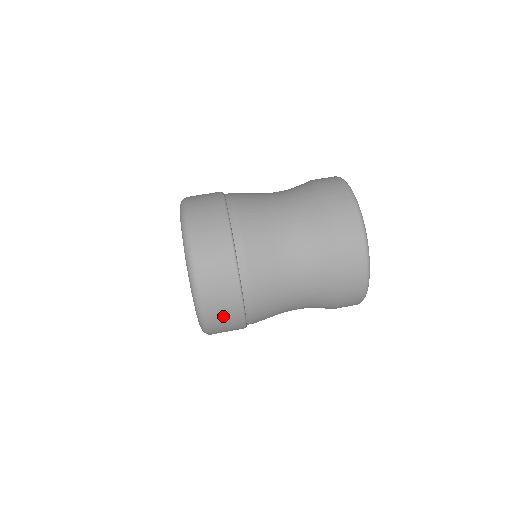
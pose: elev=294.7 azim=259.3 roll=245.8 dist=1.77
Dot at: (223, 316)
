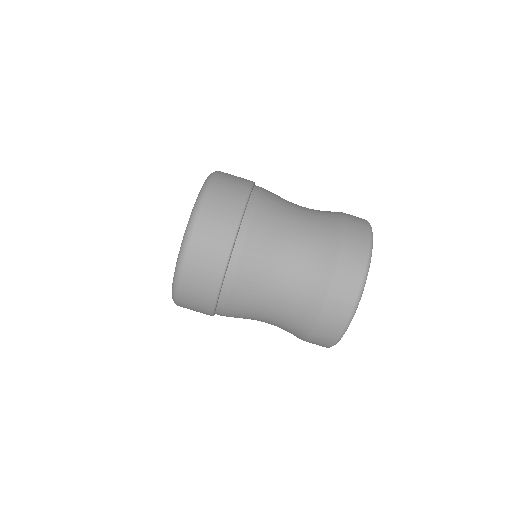
Dot at: occluded
